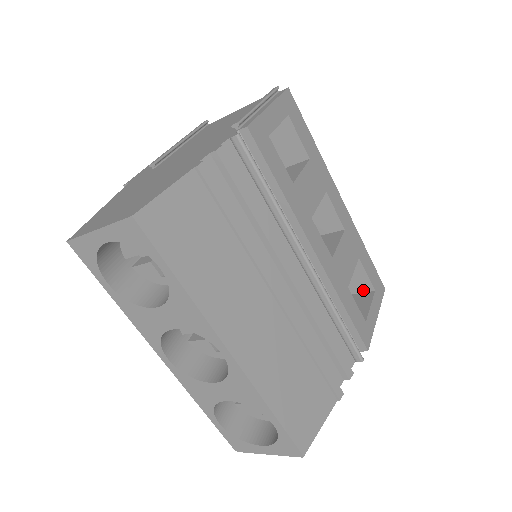
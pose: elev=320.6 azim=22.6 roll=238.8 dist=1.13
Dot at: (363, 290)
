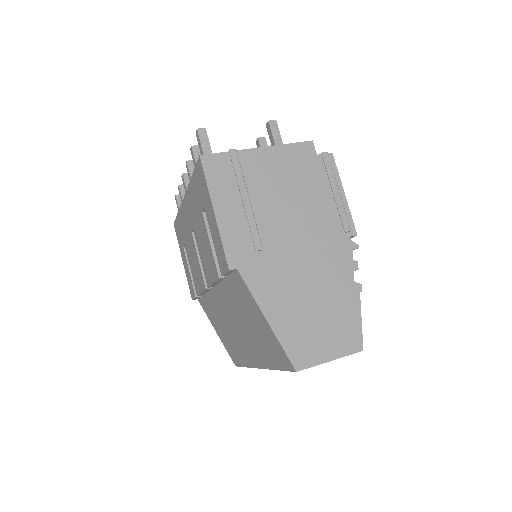
Dot at: occluded
